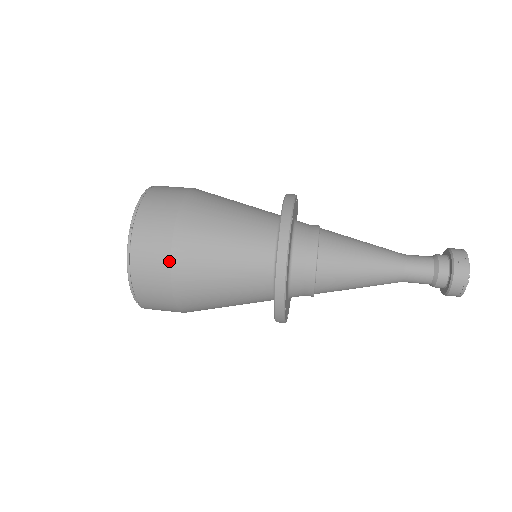
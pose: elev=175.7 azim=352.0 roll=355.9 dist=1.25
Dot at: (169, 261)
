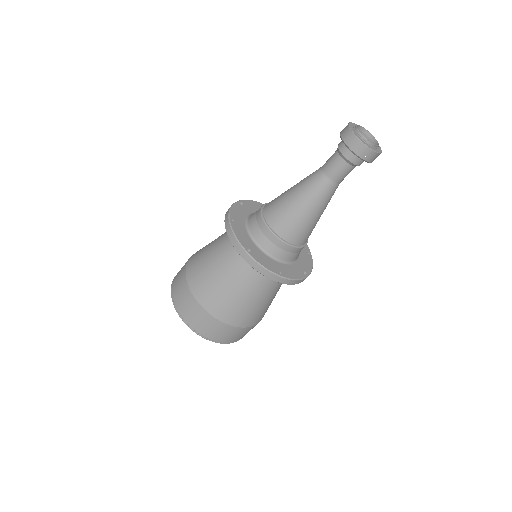
Dot at: (185, 276)
